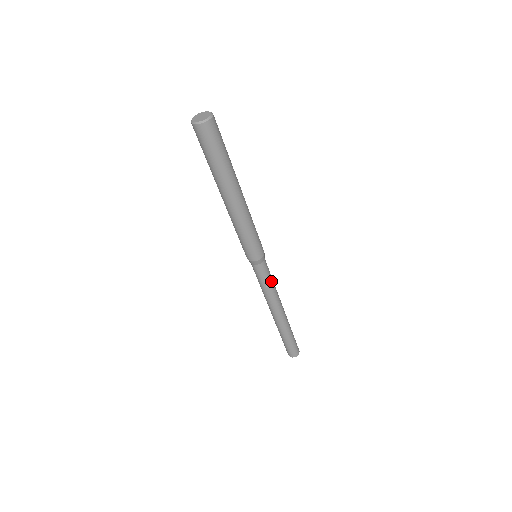
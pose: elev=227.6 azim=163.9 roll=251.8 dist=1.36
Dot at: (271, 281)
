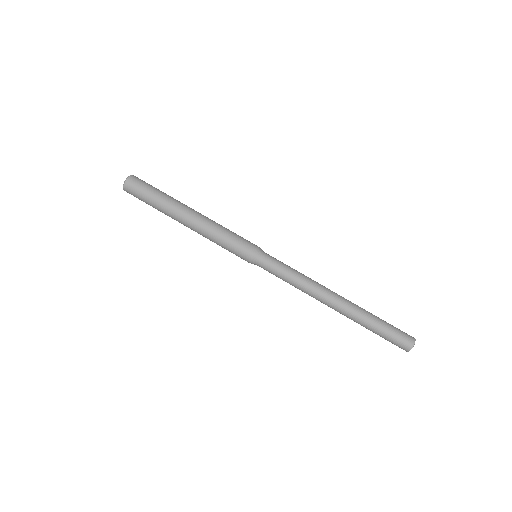
Dot at: occluded
